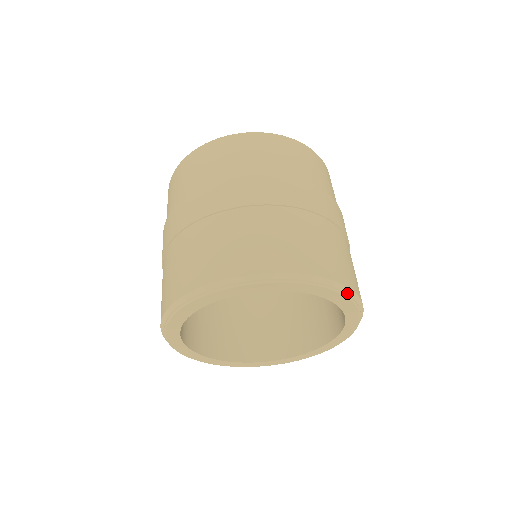
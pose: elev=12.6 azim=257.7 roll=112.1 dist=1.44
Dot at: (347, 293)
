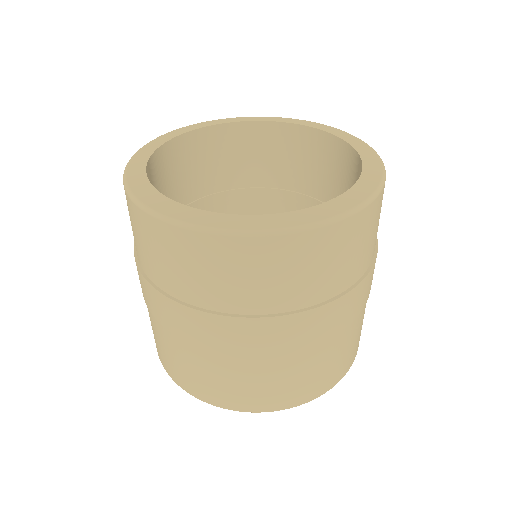
Dot at: occluded
